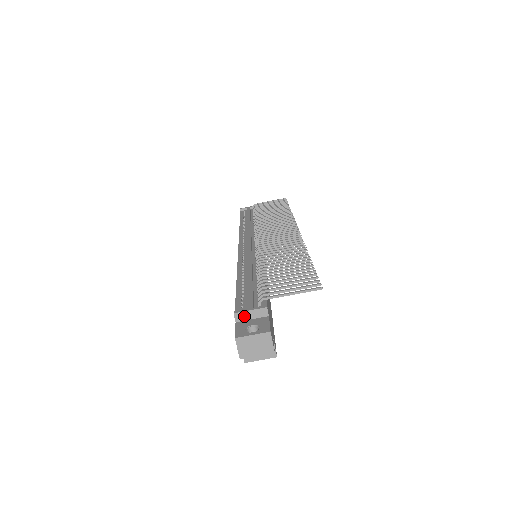
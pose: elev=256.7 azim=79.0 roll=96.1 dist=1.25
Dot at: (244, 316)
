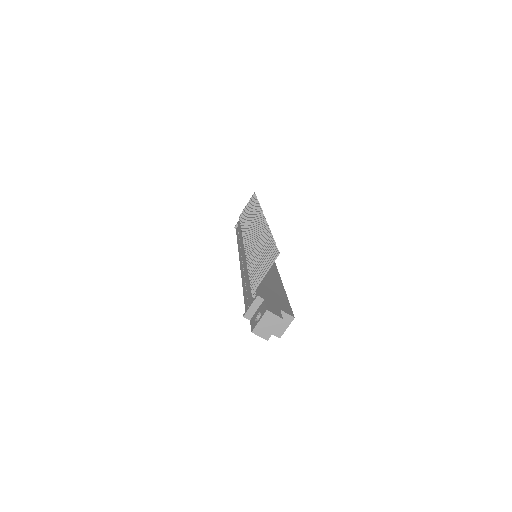
Dot at: (251, 313)
